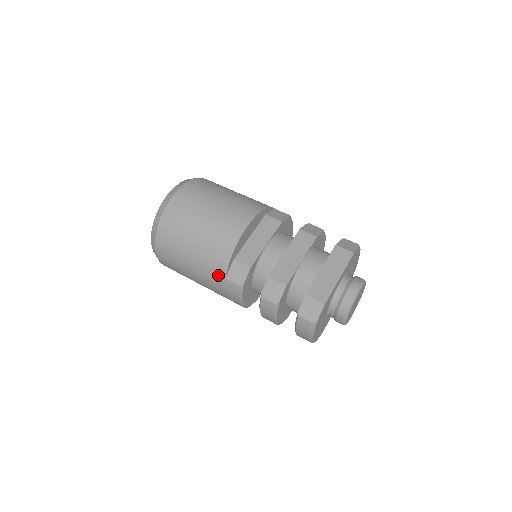
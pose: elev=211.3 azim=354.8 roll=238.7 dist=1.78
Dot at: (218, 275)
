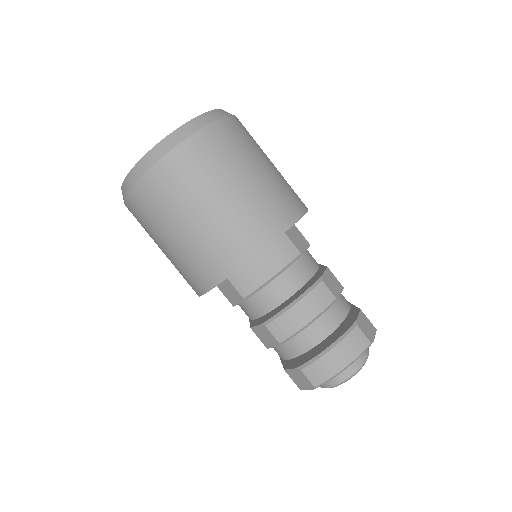
Dot at: (277, 223)
